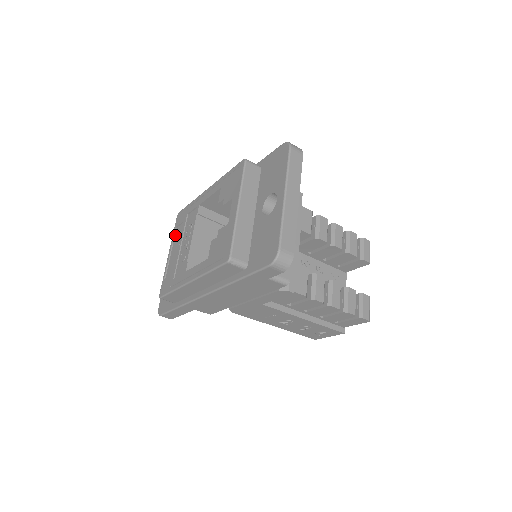
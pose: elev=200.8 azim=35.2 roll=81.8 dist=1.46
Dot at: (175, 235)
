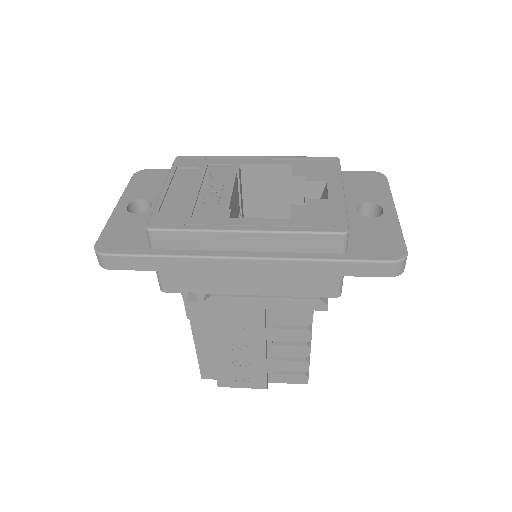
Dot at: (176, 174)
